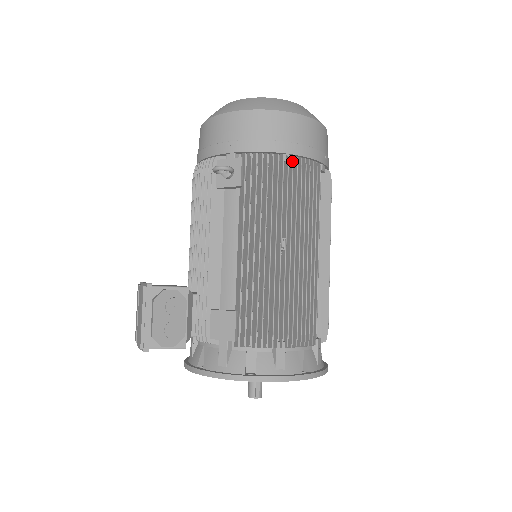
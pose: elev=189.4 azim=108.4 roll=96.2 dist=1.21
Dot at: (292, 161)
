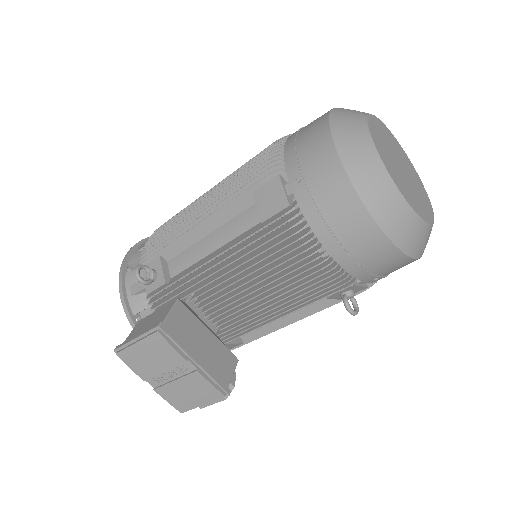
Dot at: occluded
